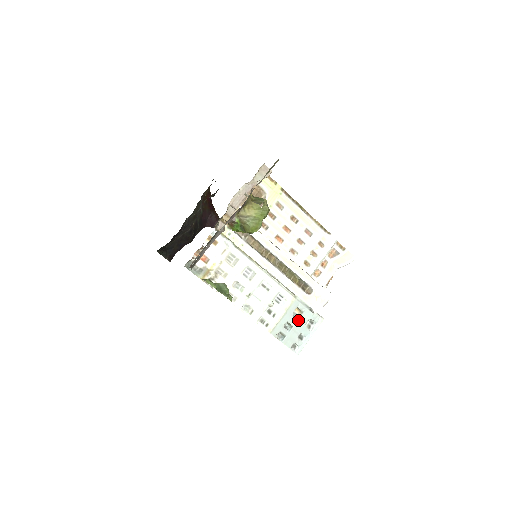
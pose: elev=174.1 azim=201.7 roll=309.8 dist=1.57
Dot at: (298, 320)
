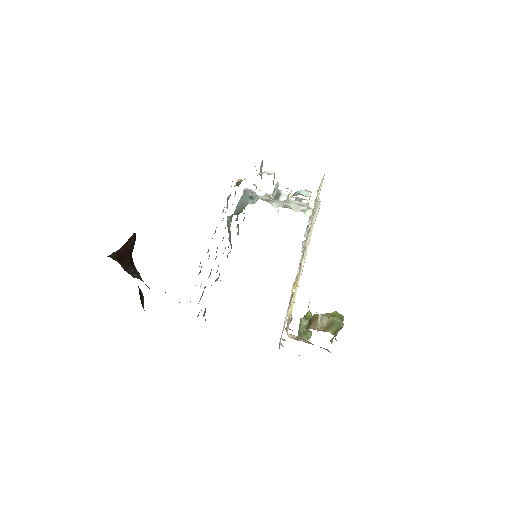
Dot at: occluded
